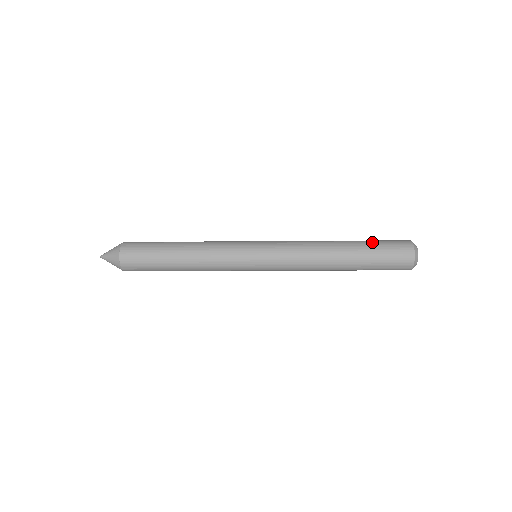
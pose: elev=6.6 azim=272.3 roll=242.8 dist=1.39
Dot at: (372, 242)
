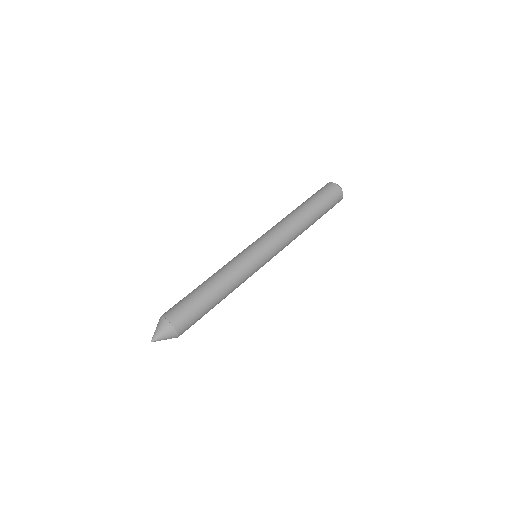
Dot at: (325, 213)
